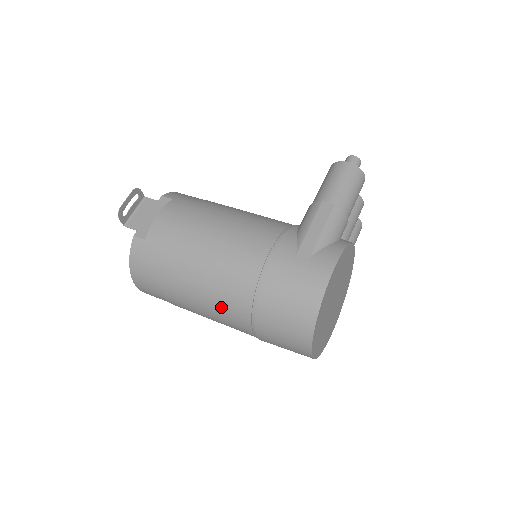
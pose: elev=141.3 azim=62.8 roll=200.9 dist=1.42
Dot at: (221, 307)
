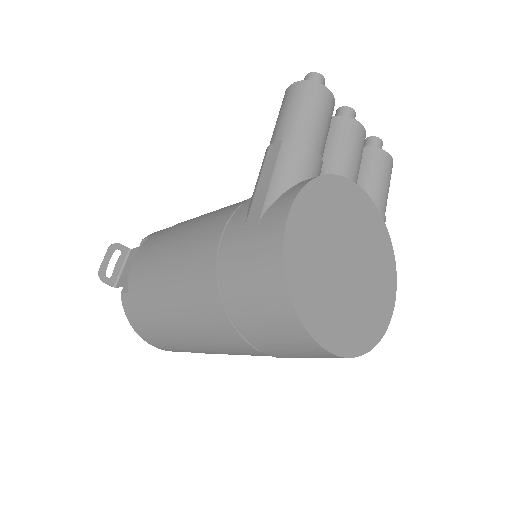
Dot at: (210, 334)
